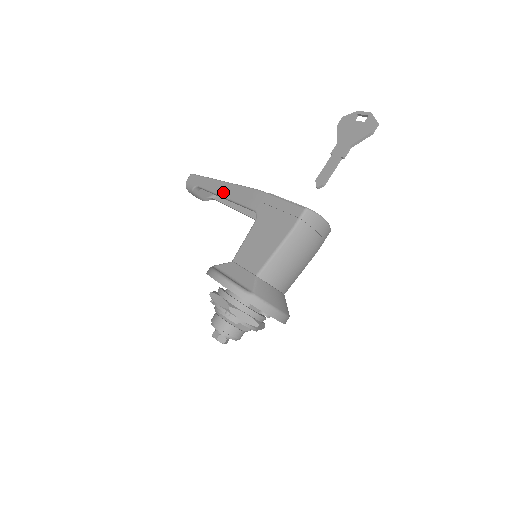
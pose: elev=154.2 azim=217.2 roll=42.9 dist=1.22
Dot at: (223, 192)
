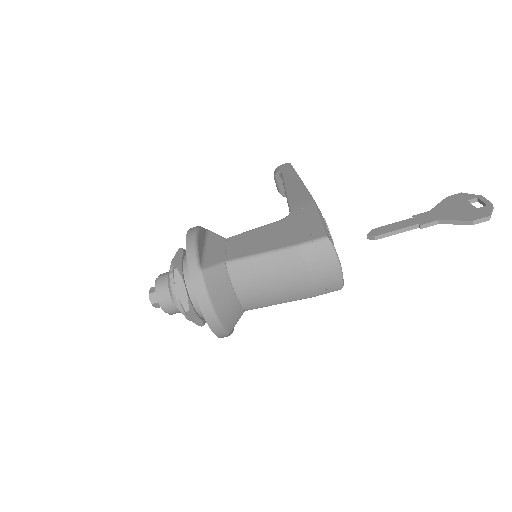
Dot at: (289, 186)
